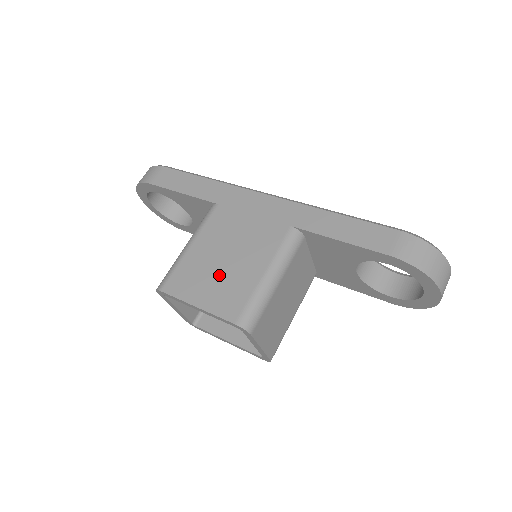
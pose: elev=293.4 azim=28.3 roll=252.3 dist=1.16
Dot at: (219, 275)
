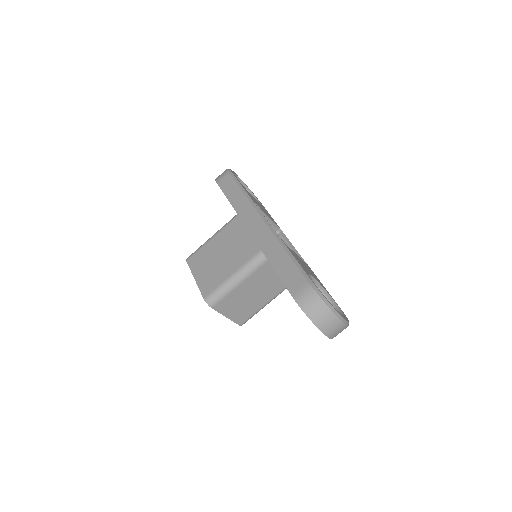
Dot at: (213, 265)
